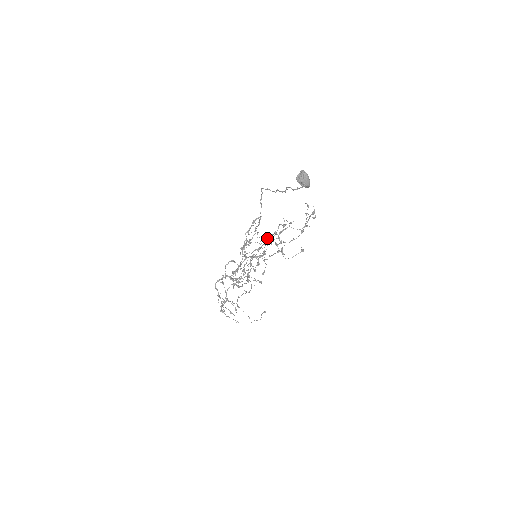
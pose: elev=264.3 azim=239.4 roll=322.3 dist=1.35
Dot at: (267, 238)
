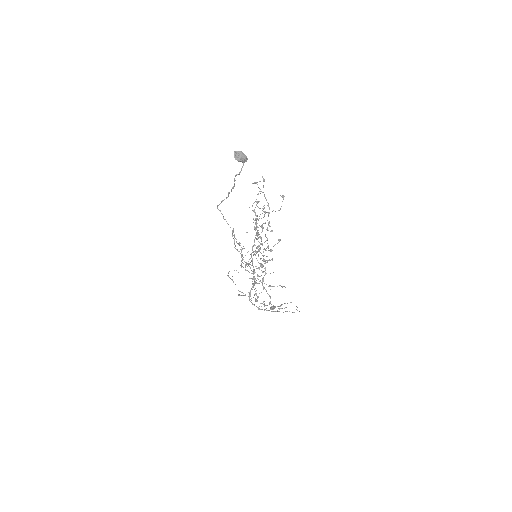
Dot at: (255, 212)
